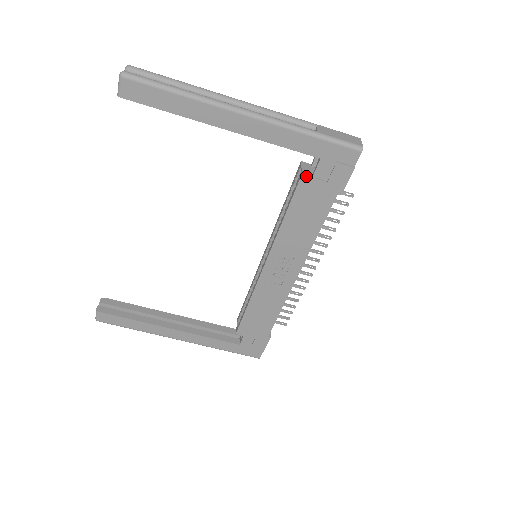
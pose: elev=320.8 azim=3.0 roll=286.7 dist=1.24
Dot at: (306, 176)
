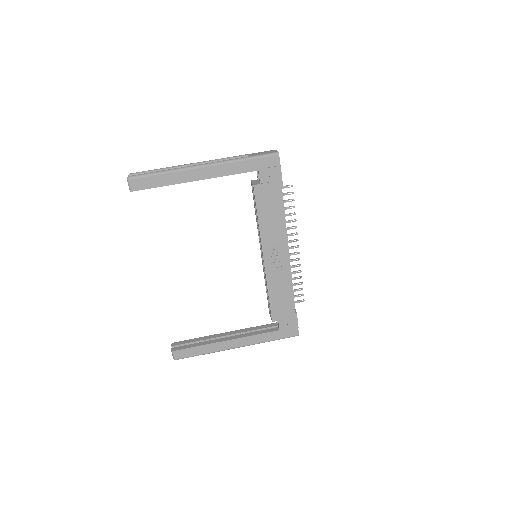
Dot at: (256, 185)
